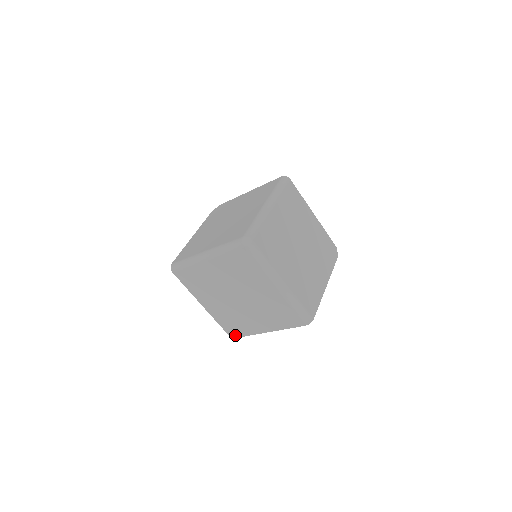
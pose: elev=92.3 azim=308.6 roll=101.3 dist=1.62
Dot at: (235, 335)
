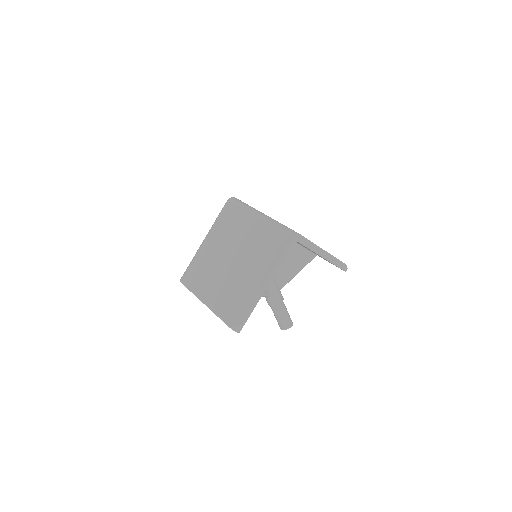
Dot at: (236, 322)
